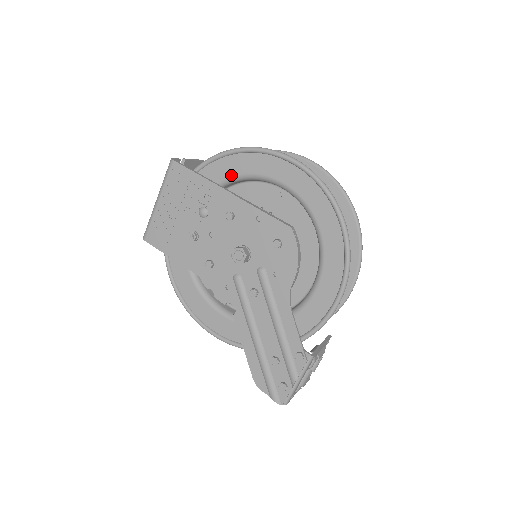
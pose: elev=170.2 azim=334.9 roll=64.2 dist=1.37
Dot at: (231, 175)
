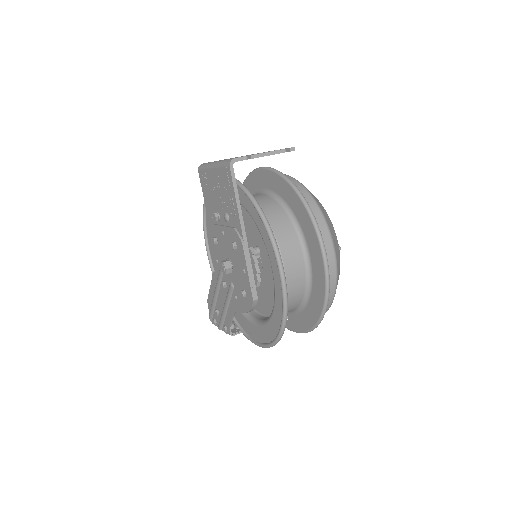
Dot at: (256, 223)
